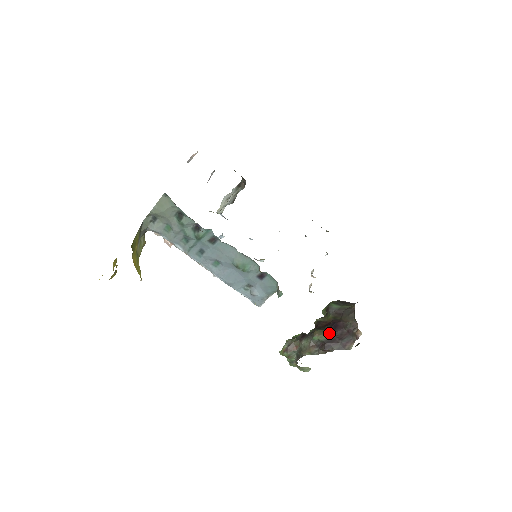
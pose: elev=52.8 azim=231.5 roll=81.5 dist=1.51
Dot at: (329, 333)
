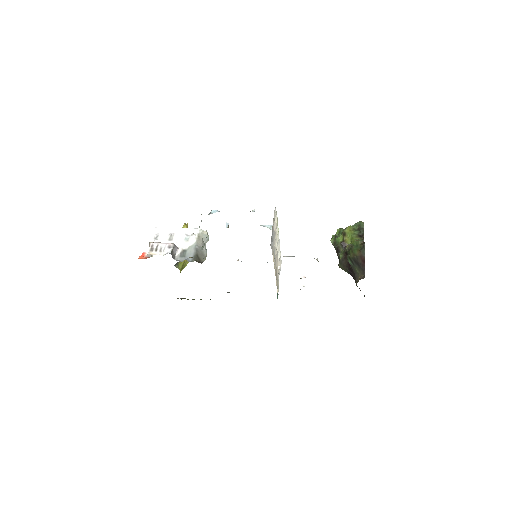
Dot at: (348, 272)
